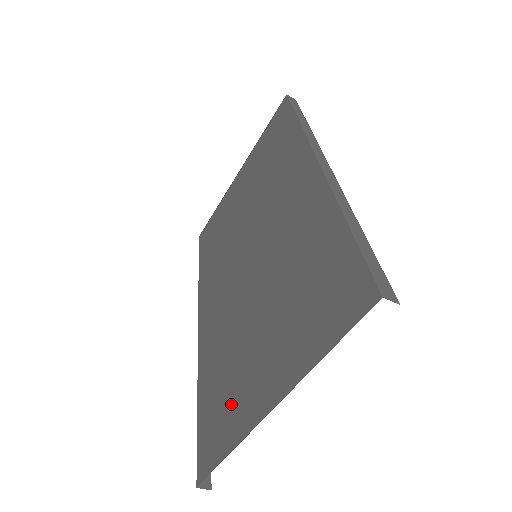
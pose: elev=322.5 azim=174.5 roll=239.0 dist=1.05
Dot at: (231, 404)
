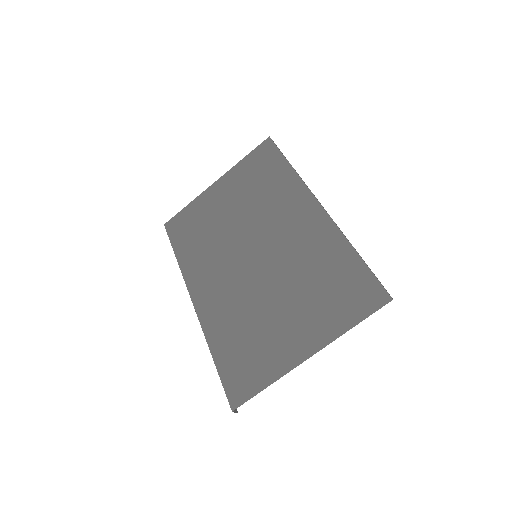
Dot at: (261, 356)
